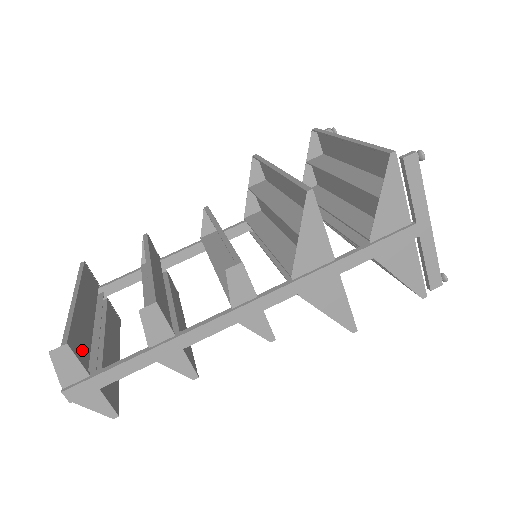
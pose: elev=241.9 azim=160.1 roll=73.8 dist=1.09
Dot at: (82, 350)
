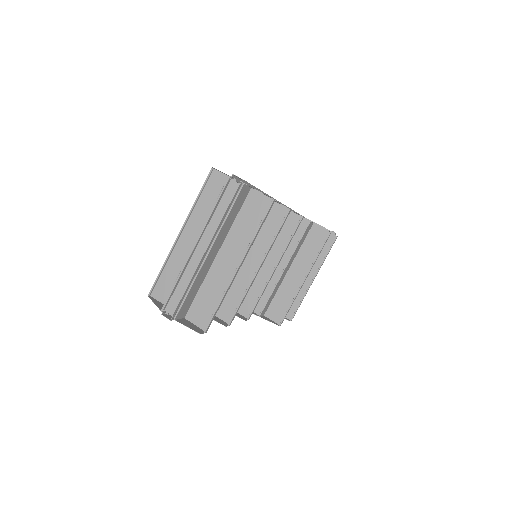
Dot at: occluded
